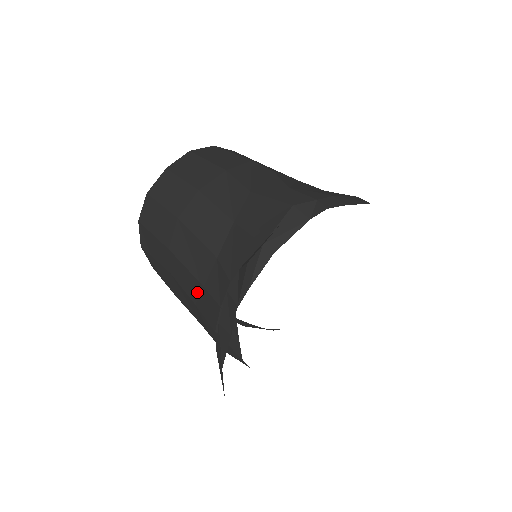
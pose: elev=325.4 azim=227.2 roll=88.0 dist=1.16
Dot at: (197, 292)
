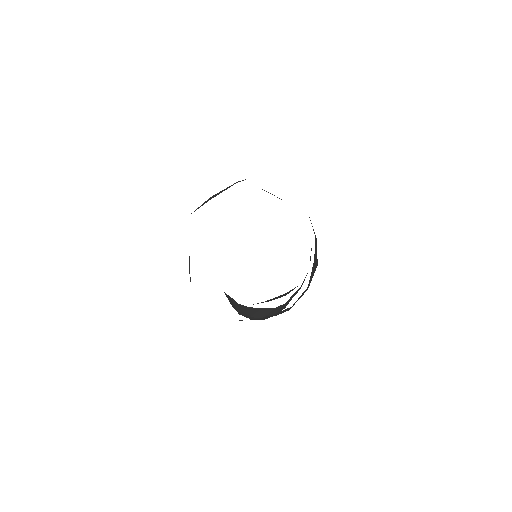
Dot at: occluded
